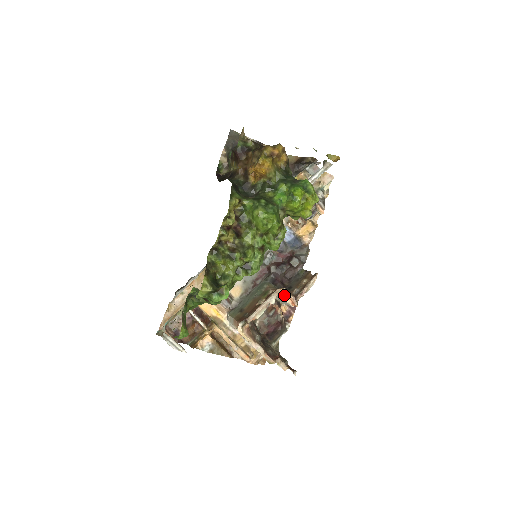
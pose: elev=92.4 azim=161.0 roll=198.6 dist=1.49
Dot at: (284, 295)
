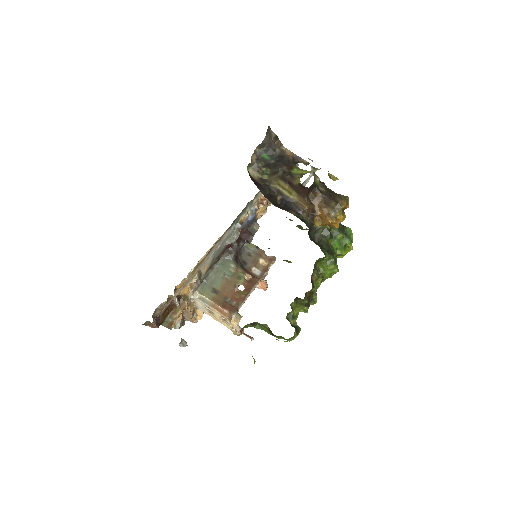
Dot at: occluded
